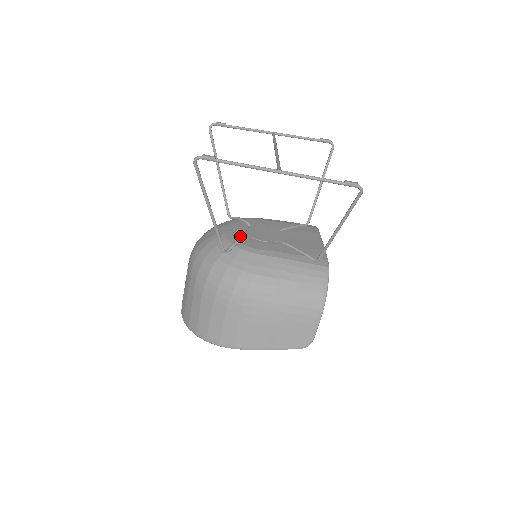
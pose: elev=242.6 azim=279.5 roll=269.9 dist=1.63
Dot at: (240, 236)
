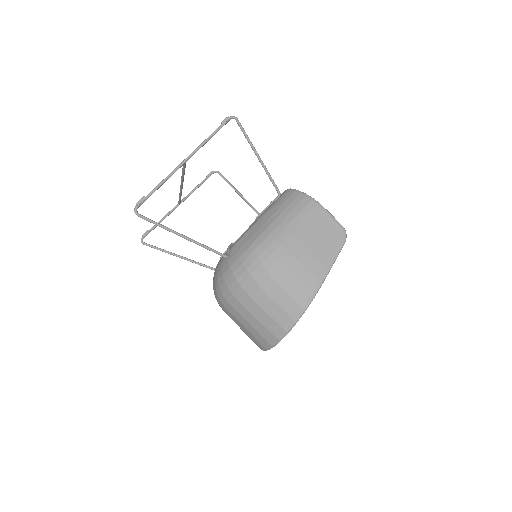
Dot at: occluded
